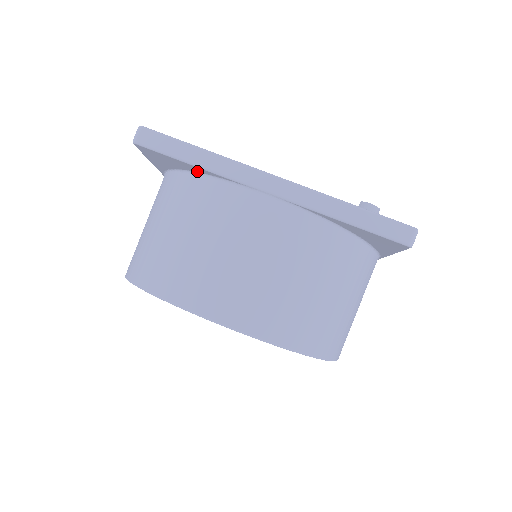
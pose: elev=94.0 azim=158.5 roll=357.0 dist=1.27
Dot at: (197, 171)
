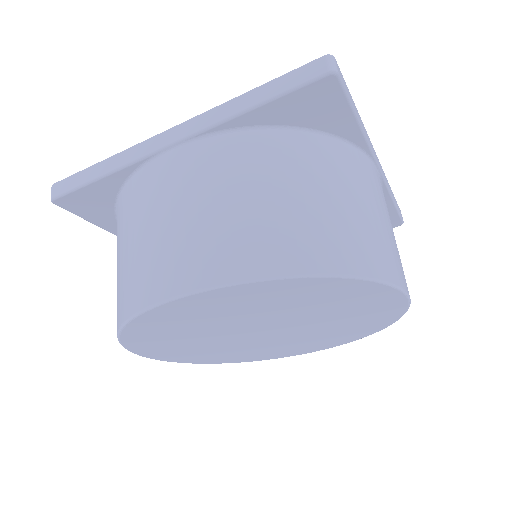
Dot at: (117, 187)
